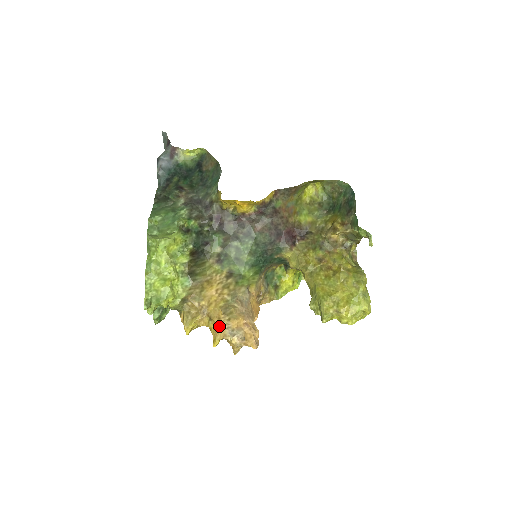
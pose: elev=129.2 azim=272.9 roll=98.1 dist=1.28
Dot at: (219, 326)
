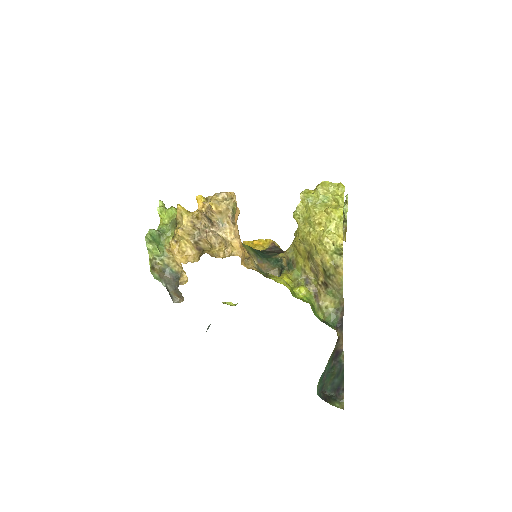
Dot at: occluded
